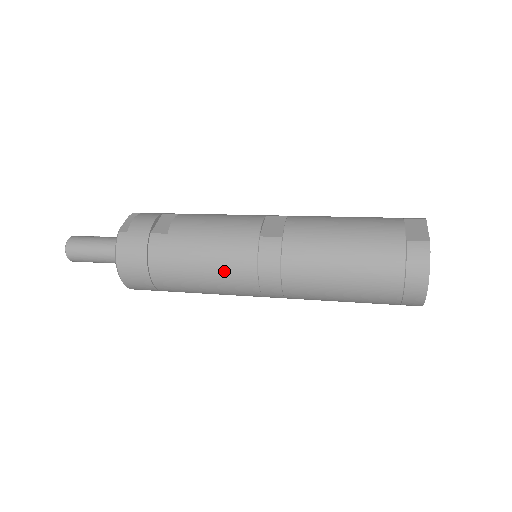
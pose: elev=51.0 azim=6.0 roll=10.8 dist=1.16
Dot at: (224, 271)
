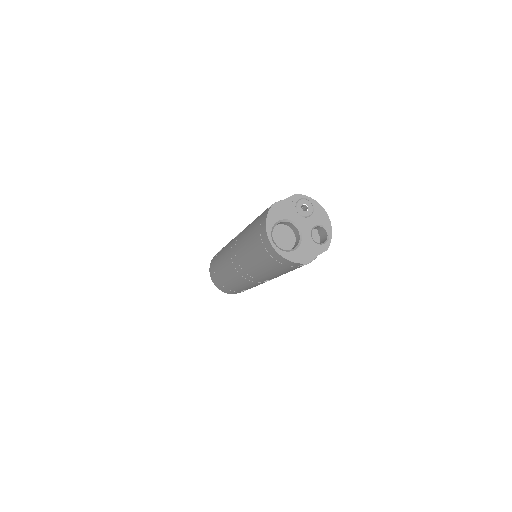
Dot at: (226, 263)
